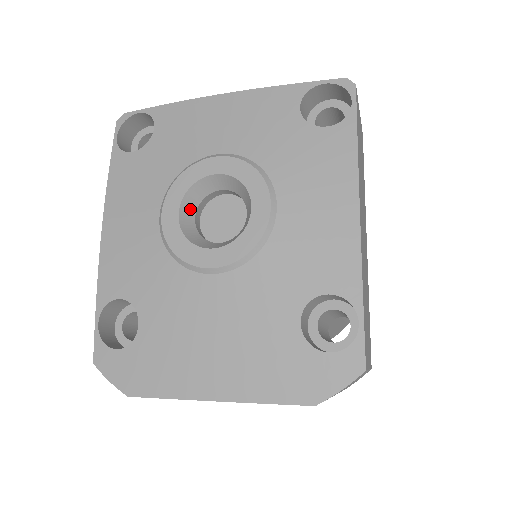
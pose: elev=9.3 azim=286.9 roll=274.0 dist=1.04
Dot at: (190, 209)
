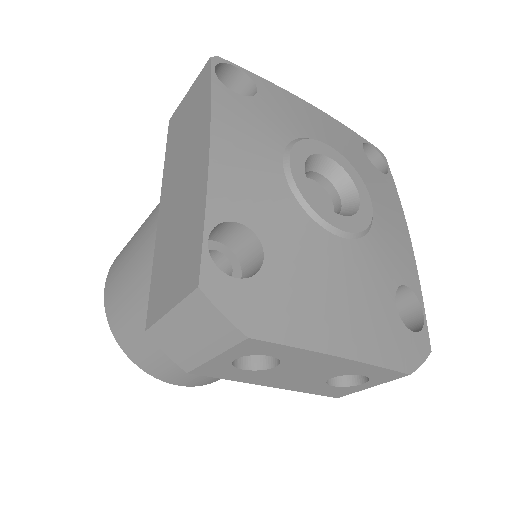
Dot at: occluded
